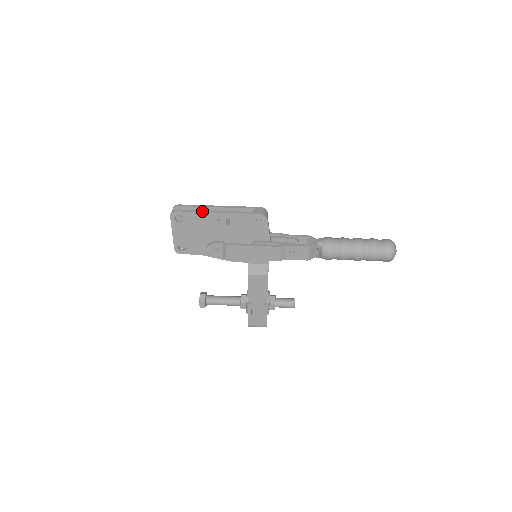
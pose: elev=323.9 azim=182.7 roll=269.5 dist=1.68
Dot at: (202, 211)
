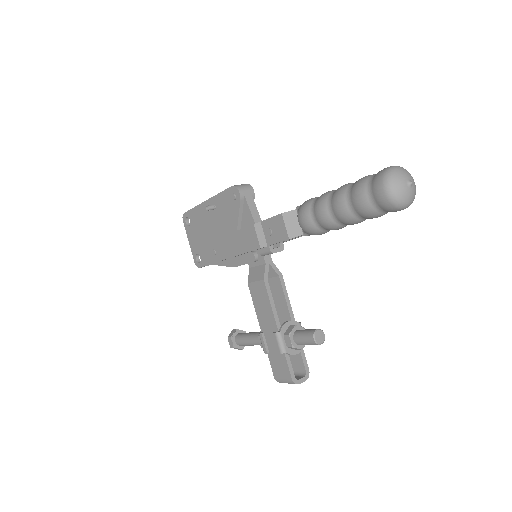
Dot at: (198, 205)
